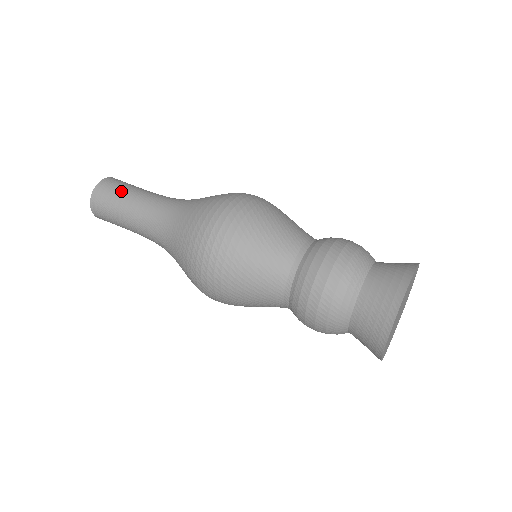
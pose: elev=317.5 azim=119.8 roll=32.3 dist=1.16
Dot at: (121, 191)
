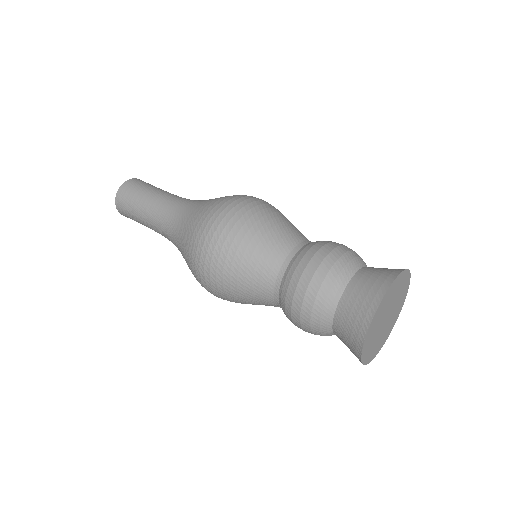
Dot at: occluded
